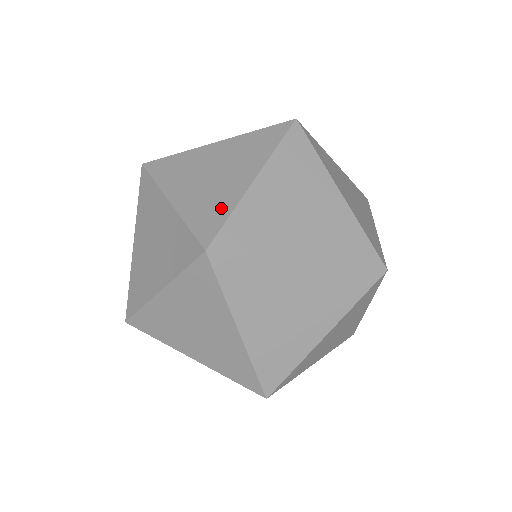
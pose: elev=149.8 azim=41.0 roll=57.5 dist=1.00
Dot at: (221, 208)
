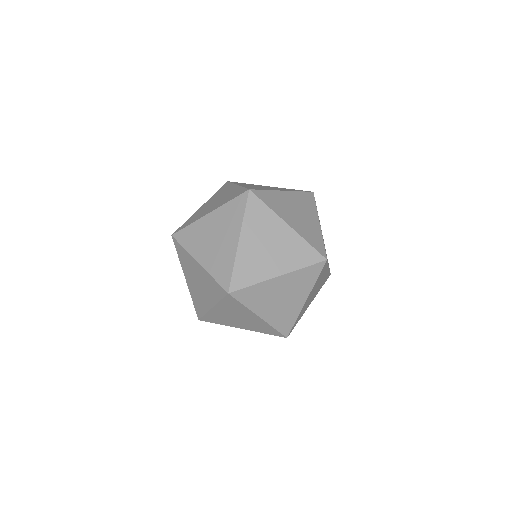
Dot at: (227, 264)
